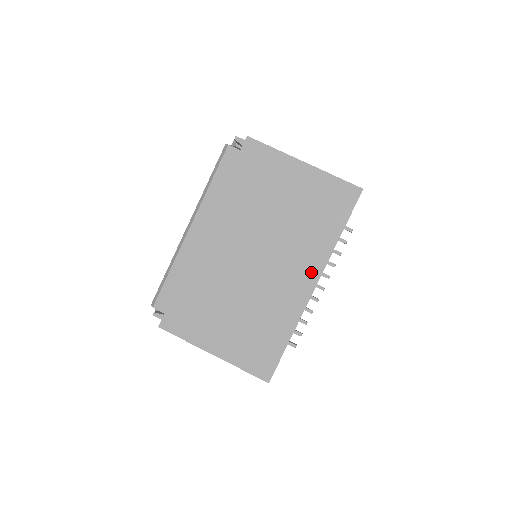
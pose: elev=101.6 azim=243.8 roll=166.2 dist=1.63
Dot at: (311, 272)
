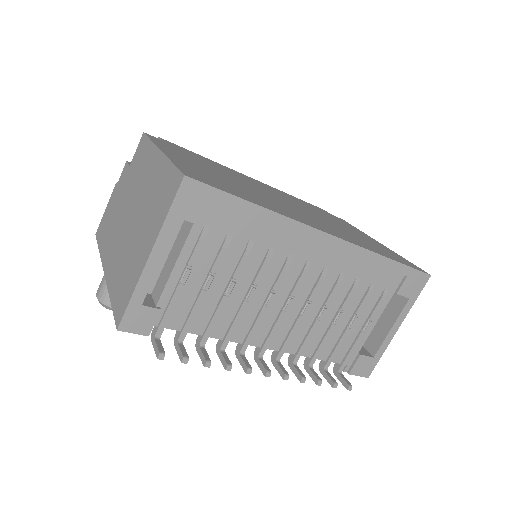
Dot at: (336, 234)
